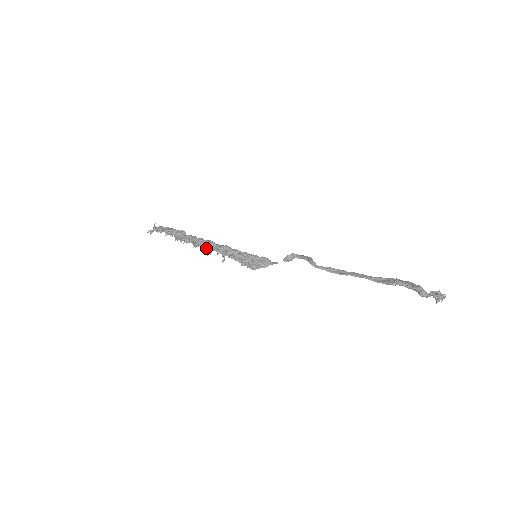
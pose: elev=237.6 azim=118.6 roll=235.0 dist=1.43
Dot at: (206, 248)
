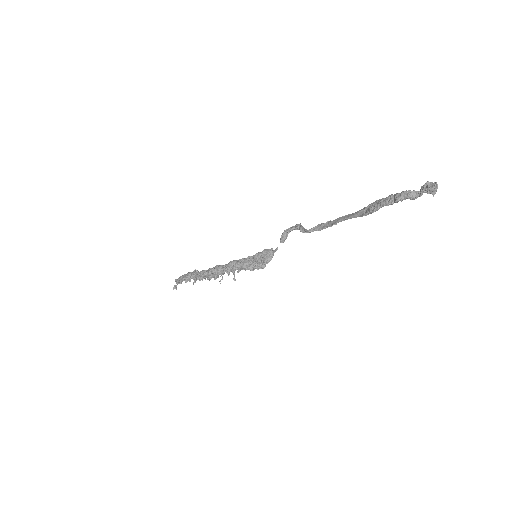
Dot at: (217, 275)
